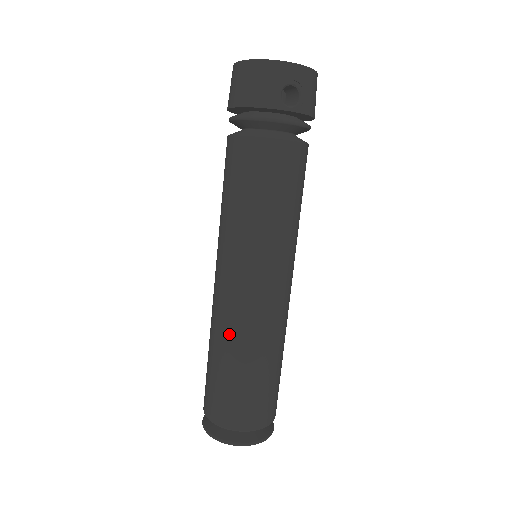
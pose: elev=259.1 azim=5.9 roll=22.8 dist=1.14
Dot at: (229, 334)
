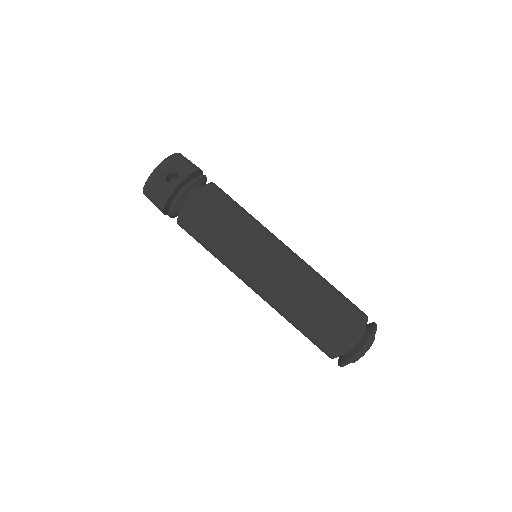
Dot at: (282, 306)
